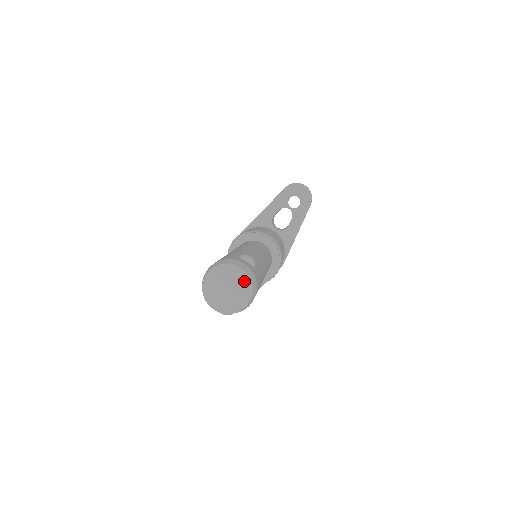
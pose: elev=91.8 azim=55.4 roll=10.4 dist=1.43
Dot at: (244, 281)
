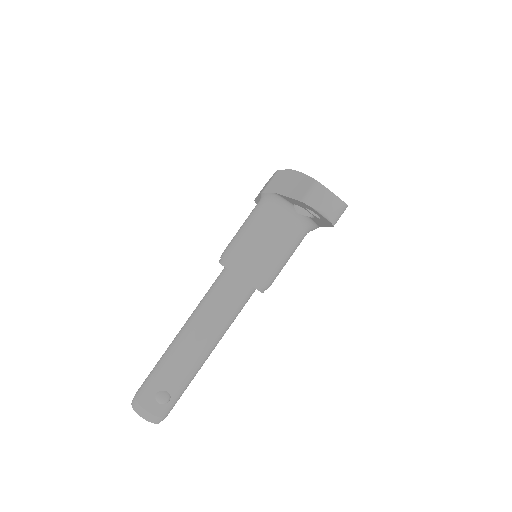
Dot at: (152, 420)
